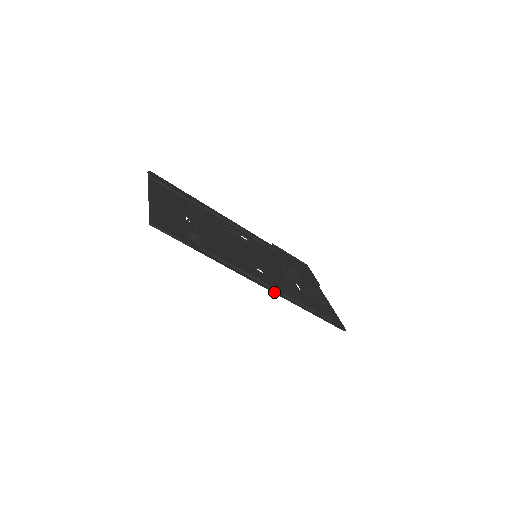
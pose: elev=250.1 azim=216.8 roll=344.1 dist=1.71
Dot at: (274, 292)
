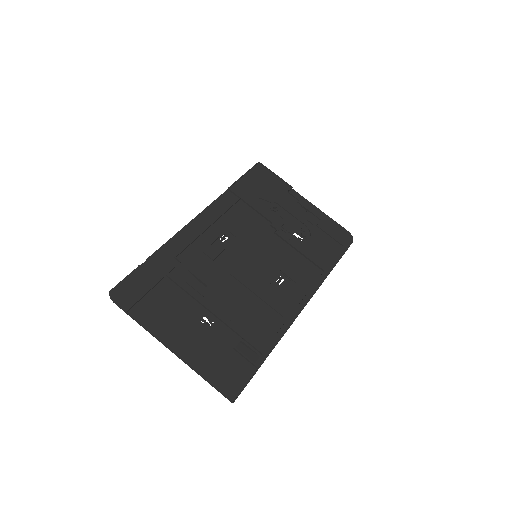
Dot at: (310, 296)
